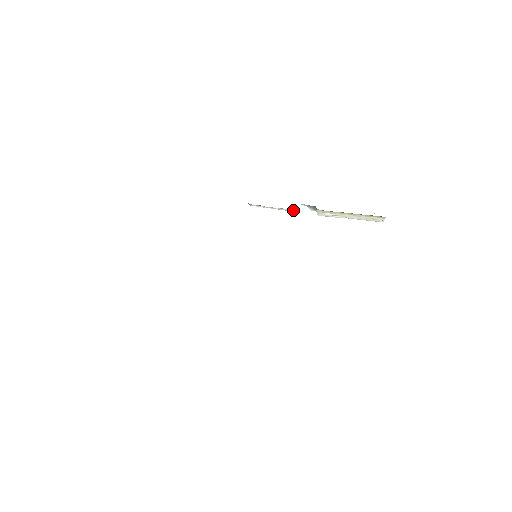
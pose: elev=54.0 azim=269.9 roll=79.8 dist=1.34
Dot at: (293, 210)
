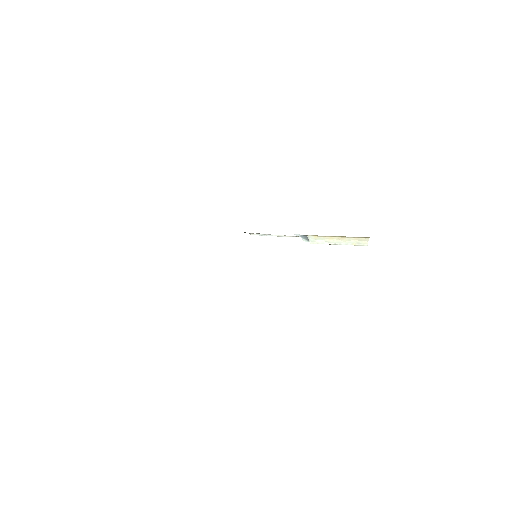
Dot at: occluded
